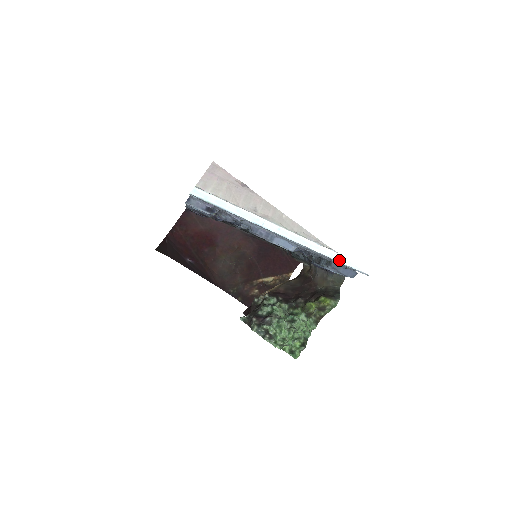
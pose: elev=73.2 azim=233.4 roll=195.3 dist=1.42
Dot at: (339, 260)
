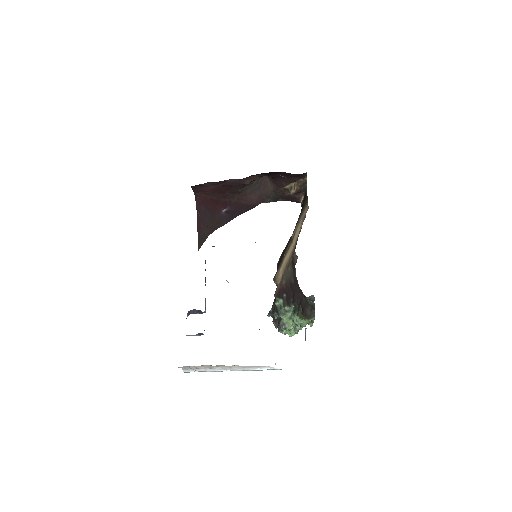
Dot at: (281, 369)
